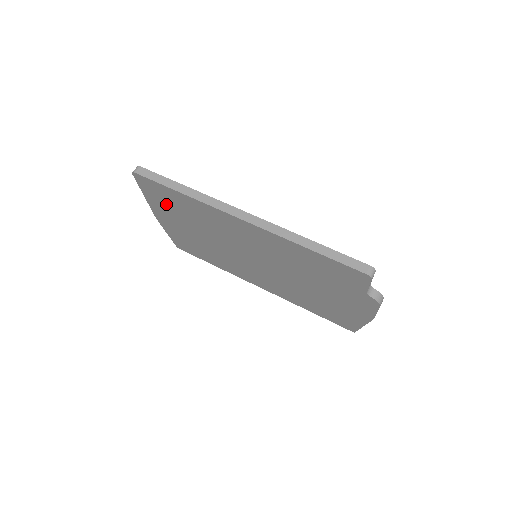
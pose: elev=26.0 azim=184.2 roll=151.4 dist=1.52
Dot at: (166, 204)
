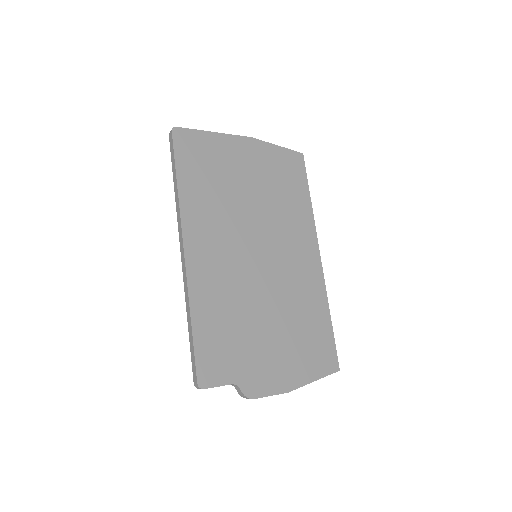
Dot at: occluded
